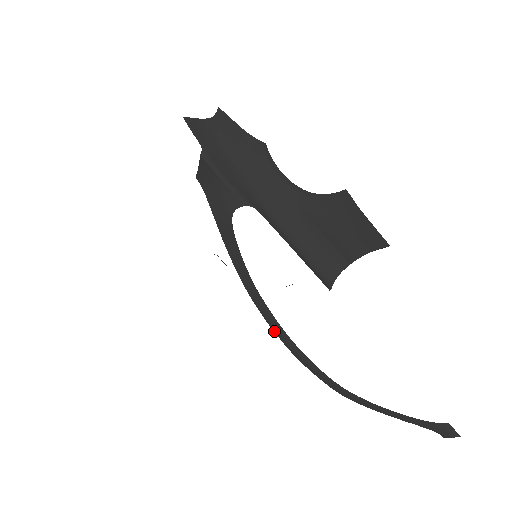
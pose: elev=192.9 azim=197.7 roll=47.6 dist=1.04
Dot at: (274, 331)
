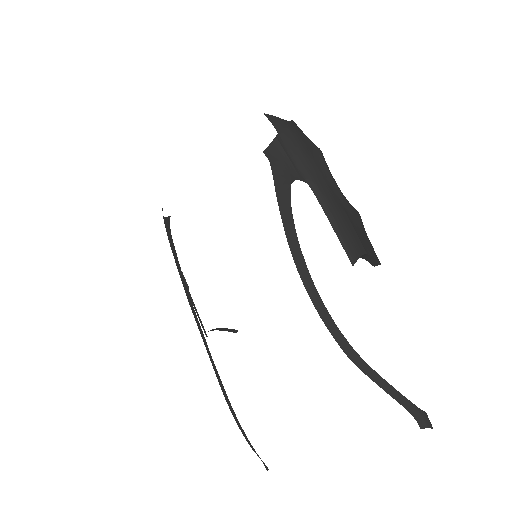
Dot at: (304, 284)
